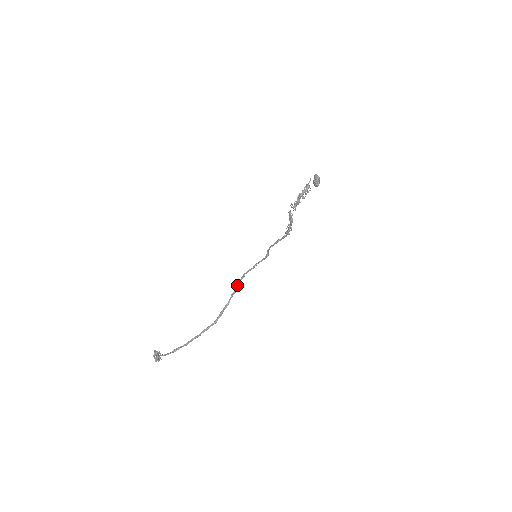
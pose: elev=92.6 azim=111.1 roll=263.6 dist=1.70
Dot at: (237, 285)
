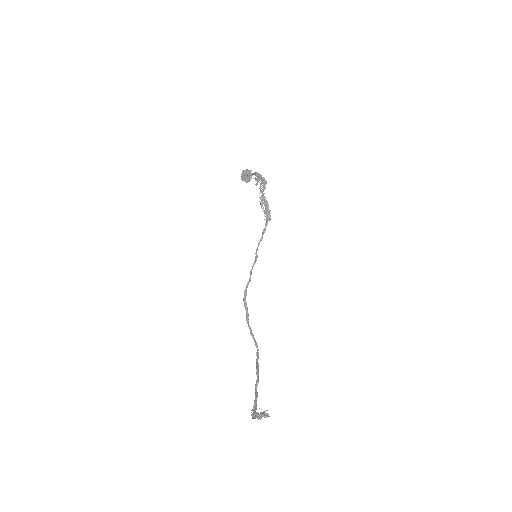
Dot at: occluded
